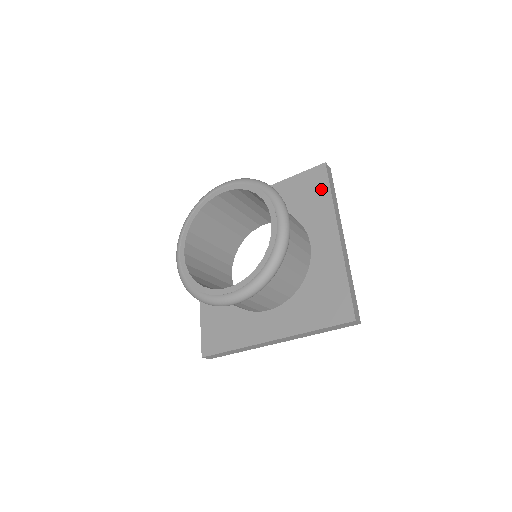
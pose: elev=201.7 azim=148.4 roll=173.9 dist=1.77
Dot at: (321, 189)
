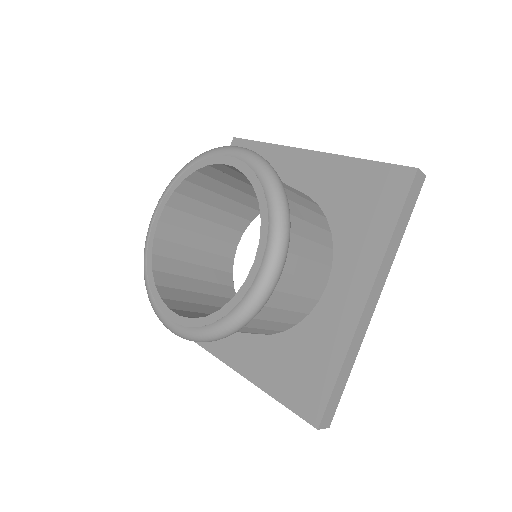
Dot at: (386, 210)
